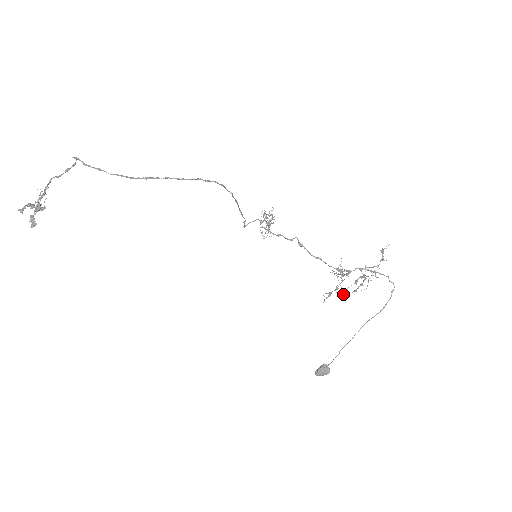
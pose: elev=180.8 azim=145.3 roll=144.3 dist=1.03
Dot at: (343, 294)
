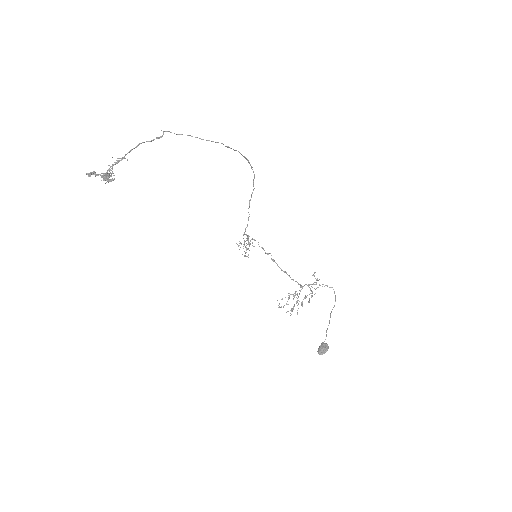
Dot at: (297, 314)
